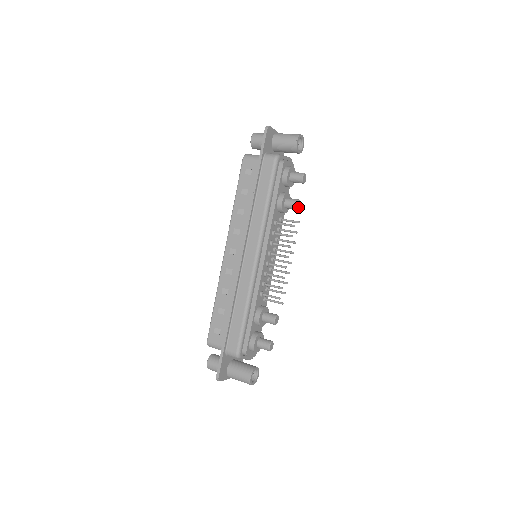
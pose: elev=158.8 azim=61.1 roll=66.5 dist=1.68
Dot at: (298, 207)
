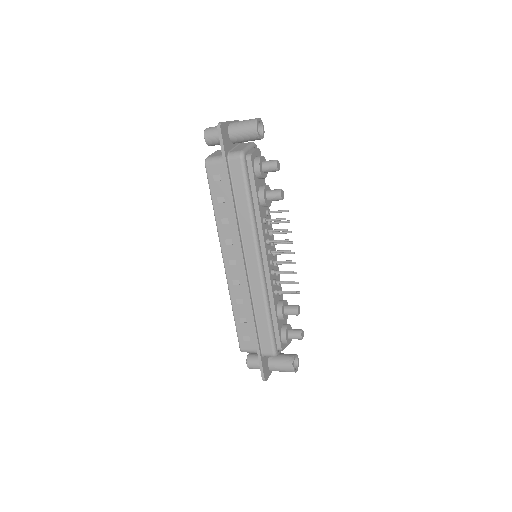
Dot at: (282, 197)
